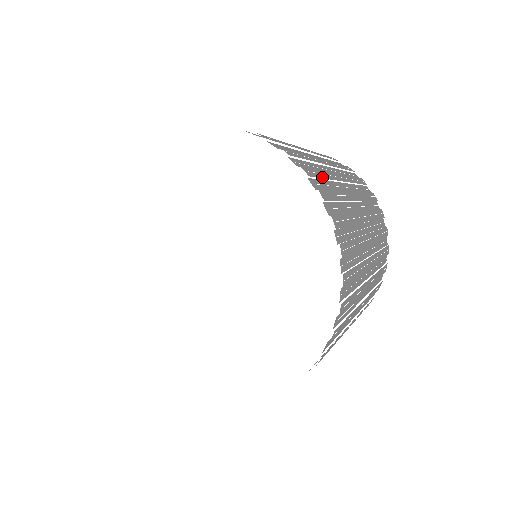
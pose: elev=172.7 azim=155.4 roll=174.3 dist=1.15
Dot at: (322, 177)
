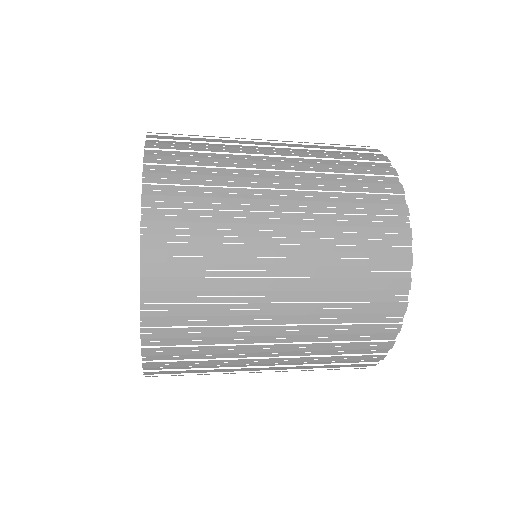
Dot at: occluded
